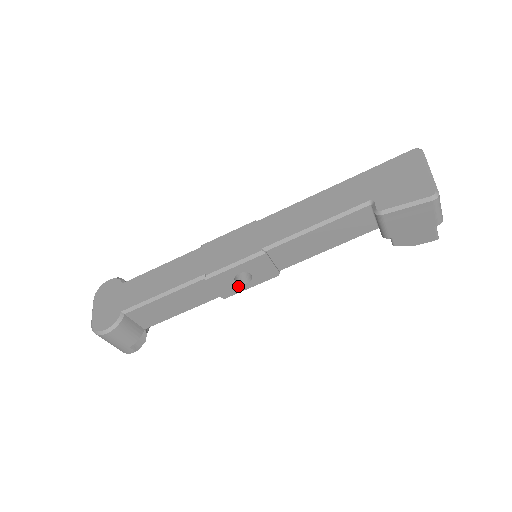
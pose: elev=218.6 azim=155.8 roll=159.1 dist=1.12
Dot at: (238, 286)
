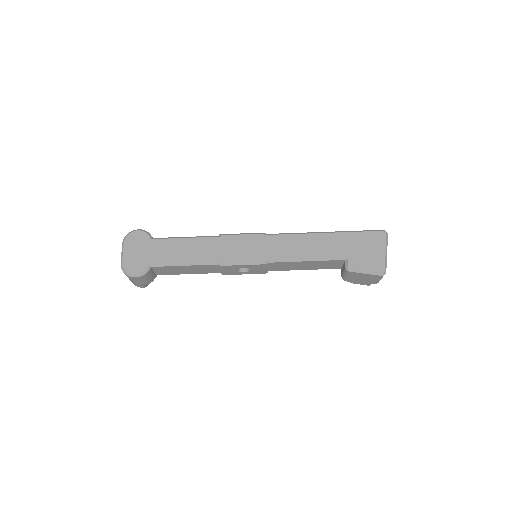
Dot at: (237, 272)
